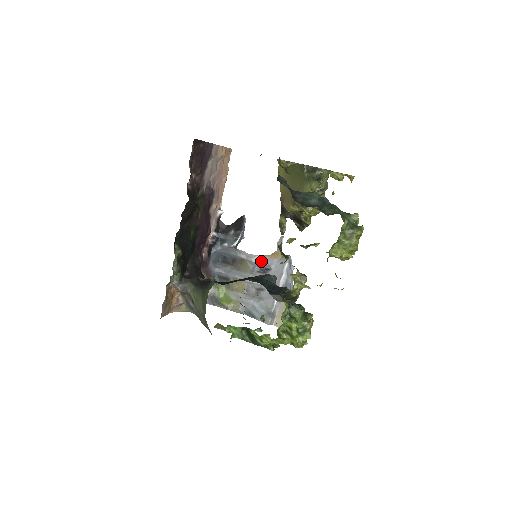
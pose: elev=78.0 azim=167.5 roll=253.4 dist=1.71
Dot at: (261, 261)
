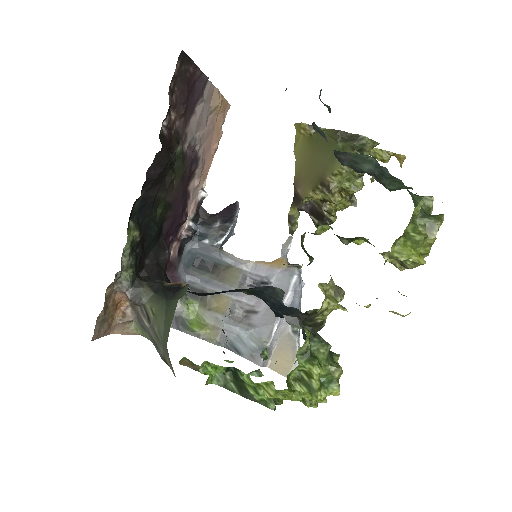
Dot at: (256, 270)
